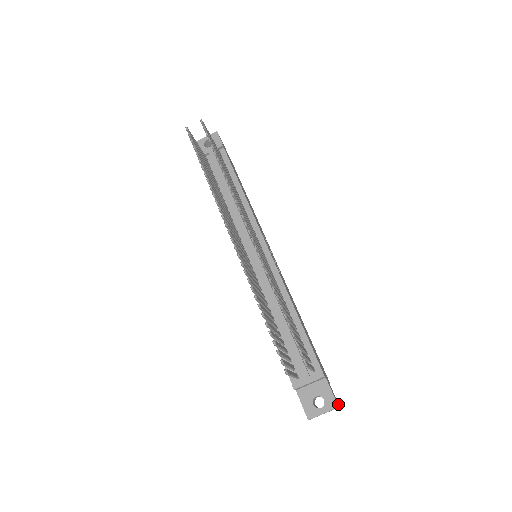
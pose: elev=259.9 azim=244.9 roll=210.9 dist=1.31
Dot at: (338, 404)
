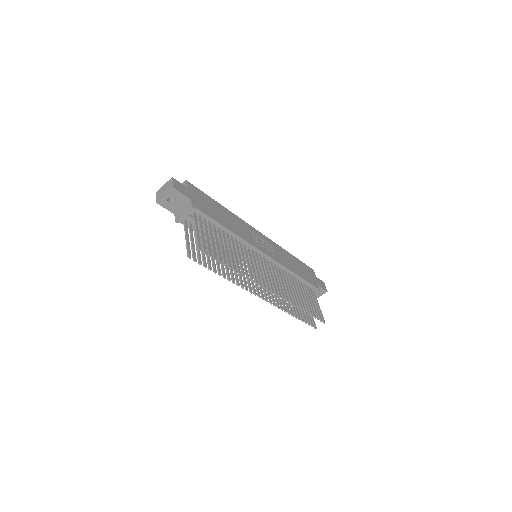
Dot at: (324, 284)
